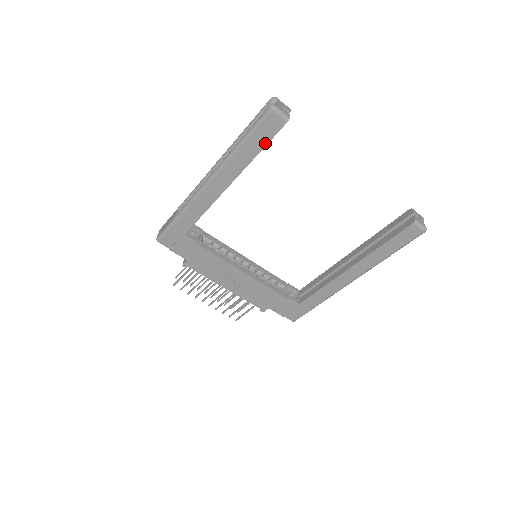
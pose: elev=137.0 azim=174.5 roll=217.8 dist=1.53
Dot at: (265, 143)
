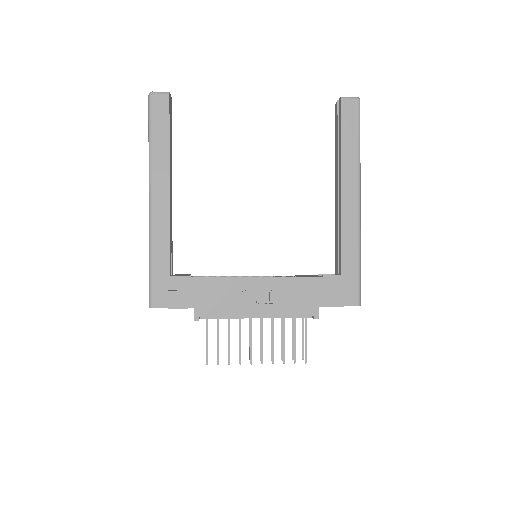
Dot at: (167, 124)
